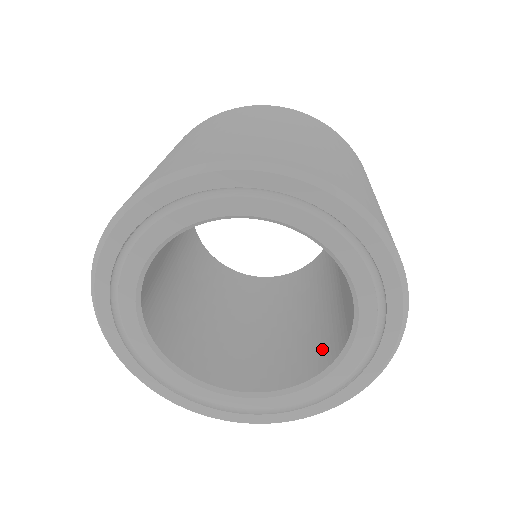
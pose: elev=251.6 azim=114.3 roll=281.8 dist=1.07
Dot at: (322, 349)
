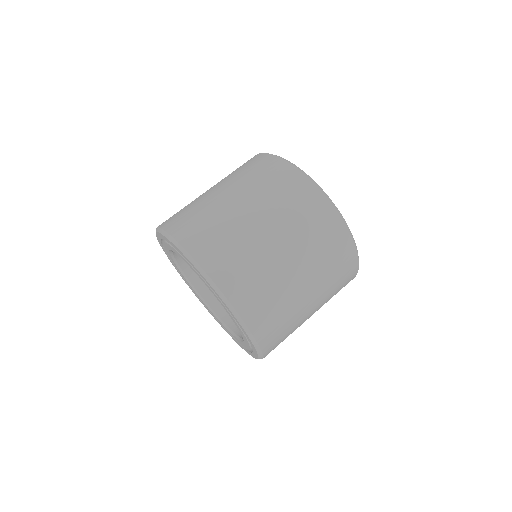
Dot at: occluded
